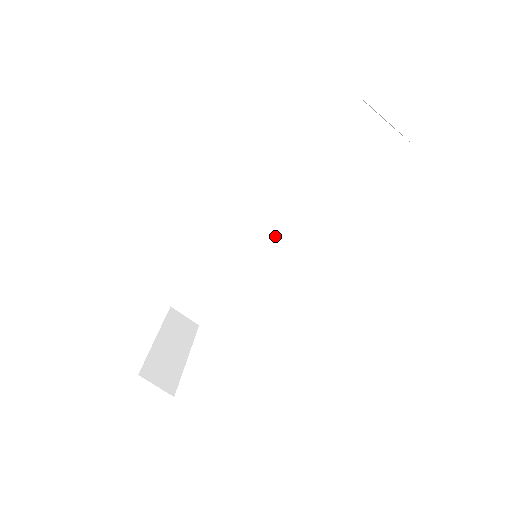
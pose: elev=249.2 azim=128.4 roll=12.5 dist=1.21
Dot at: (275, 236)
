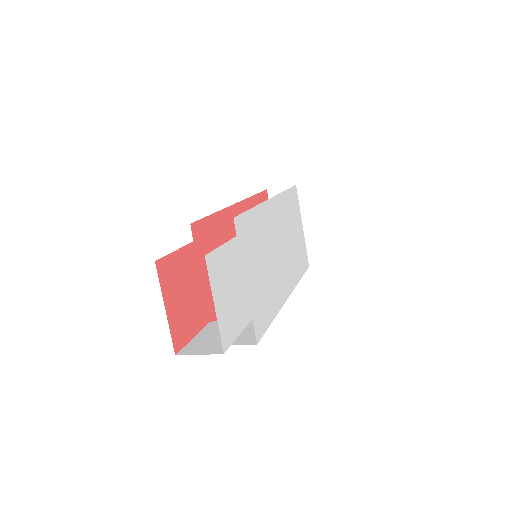
Dot at: occluded
